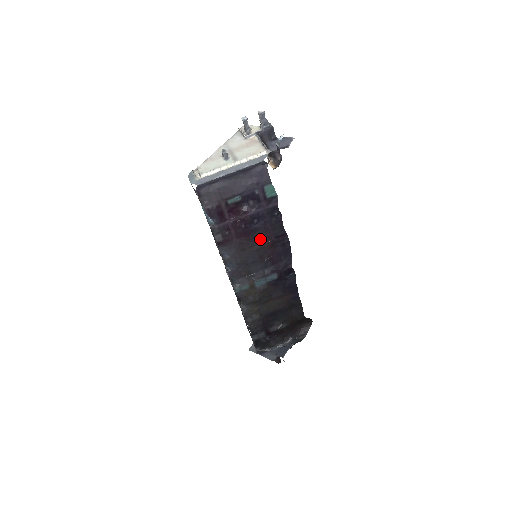
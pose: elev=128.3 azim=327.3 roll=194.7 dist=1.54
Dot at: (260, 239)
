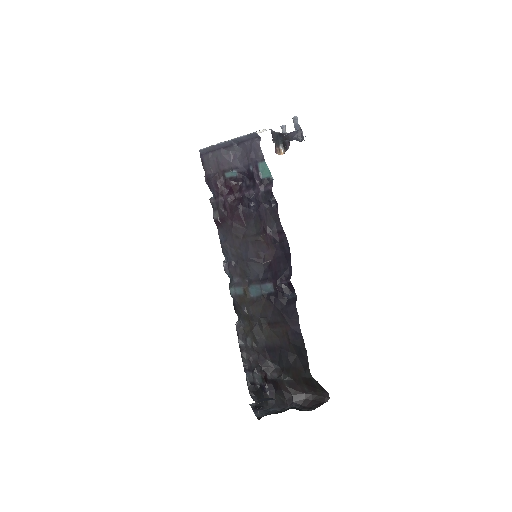
Dot at: (256, 229)
